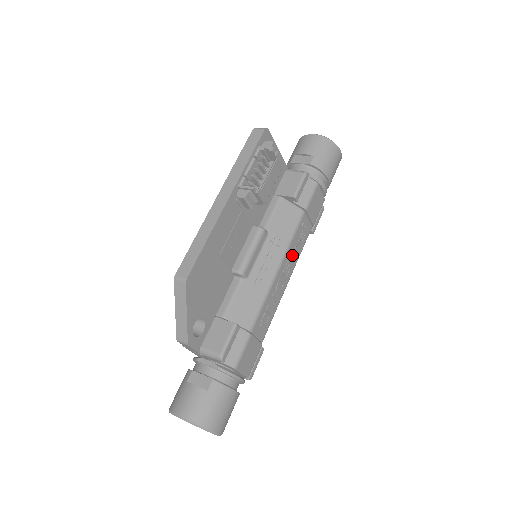
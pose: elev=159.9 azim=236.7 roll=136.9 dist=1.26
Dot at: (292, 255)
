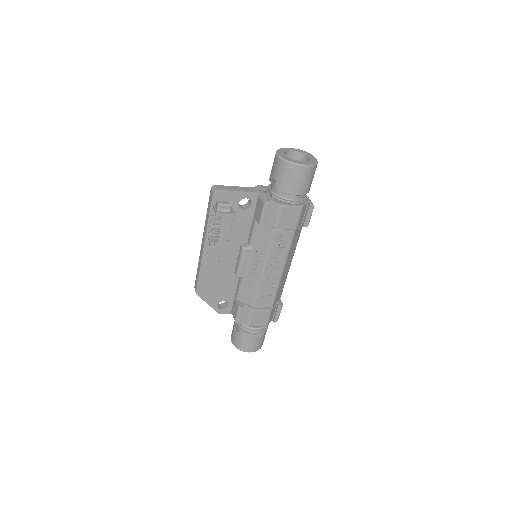
Dot at: (275, 258)
